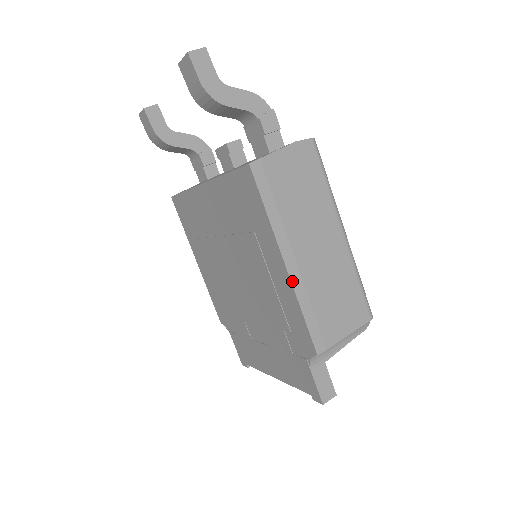
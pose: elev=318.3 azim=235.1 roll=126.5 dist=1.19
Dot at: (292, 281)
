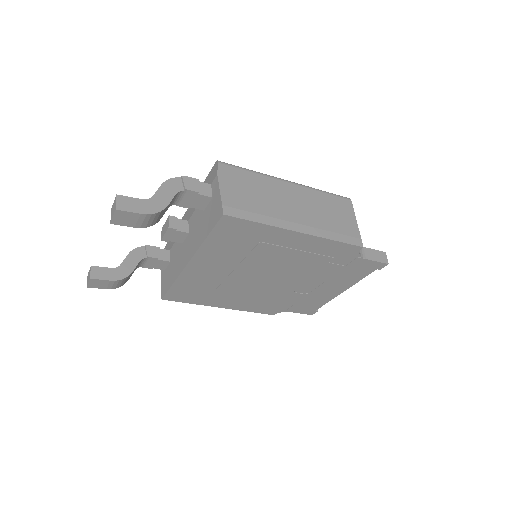
Dot at: (311, 234)
